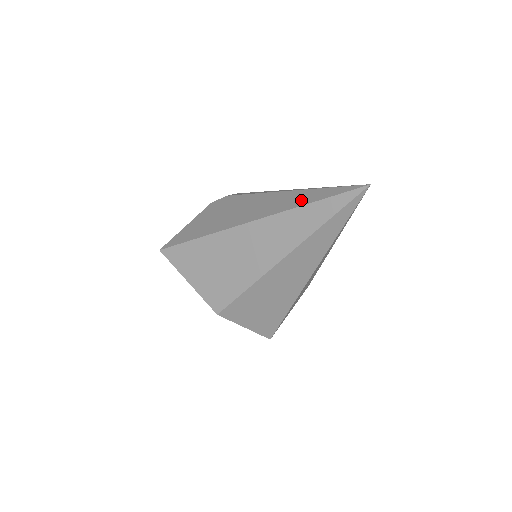
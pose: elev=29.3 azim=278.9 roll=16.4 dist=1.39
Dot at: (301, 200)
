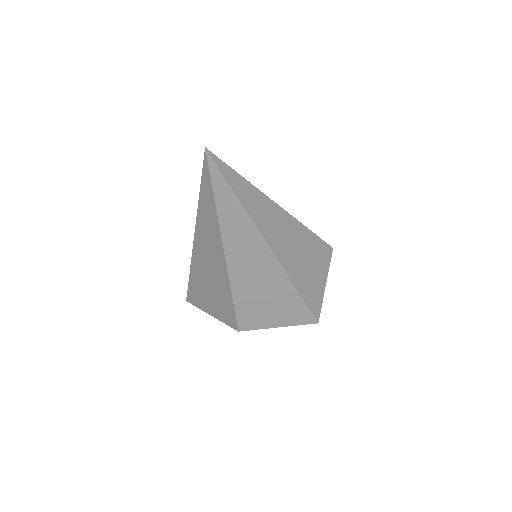
Dot at: occluded
